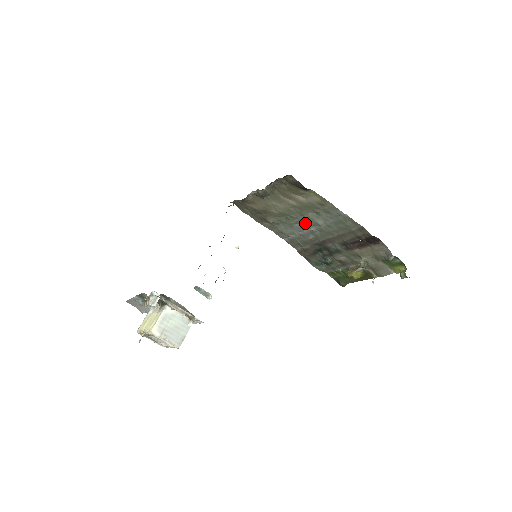
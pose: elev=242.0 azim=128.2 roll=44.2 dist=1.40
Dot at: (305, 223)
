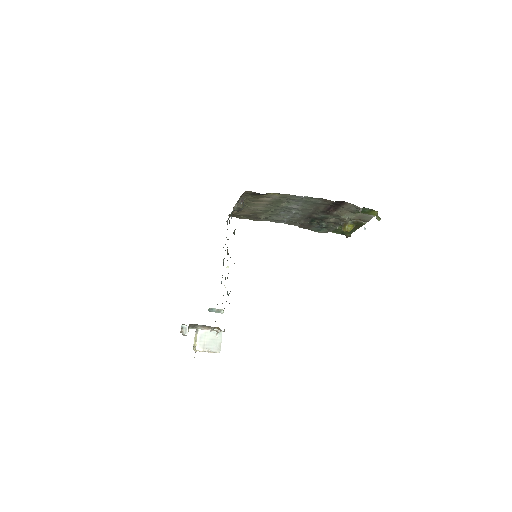
Dot at: (286, 210)
